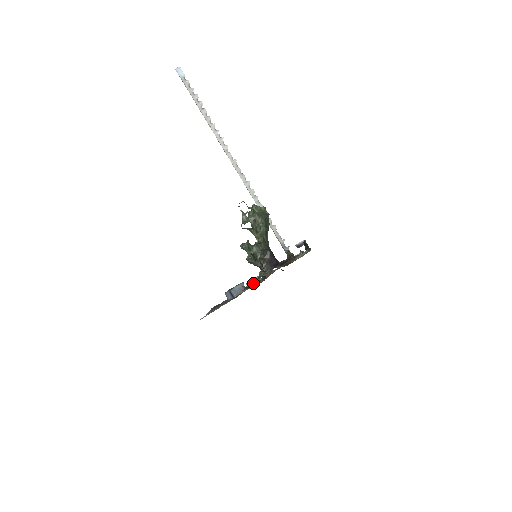
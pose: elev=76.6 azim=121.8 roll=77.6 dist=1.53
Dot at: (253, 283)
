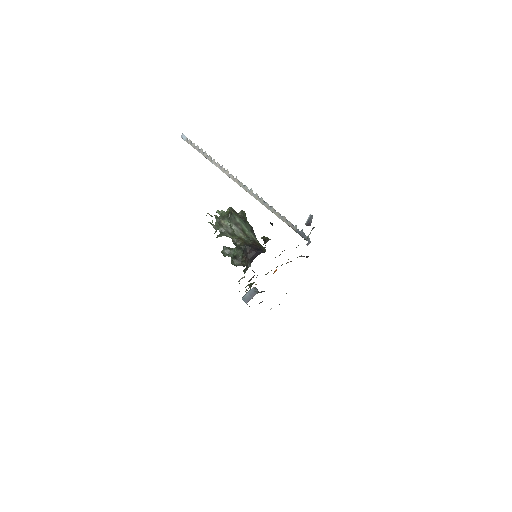
Dot at: (252, 284)
